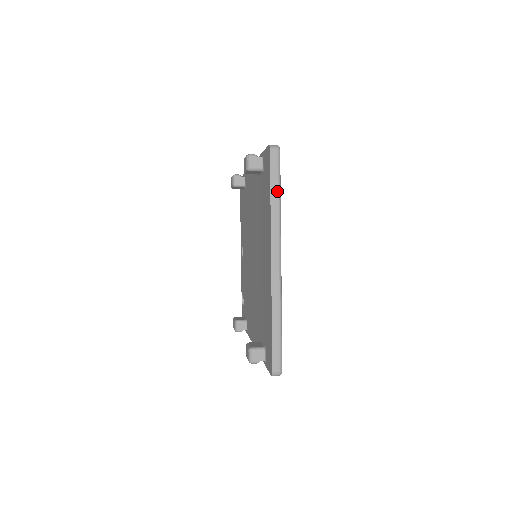
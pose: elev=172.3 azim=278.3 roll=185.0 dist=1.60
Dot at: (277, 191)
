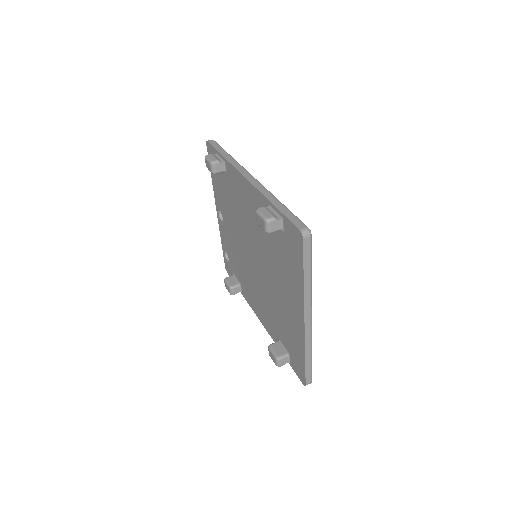
Dot at: (309, 270)
